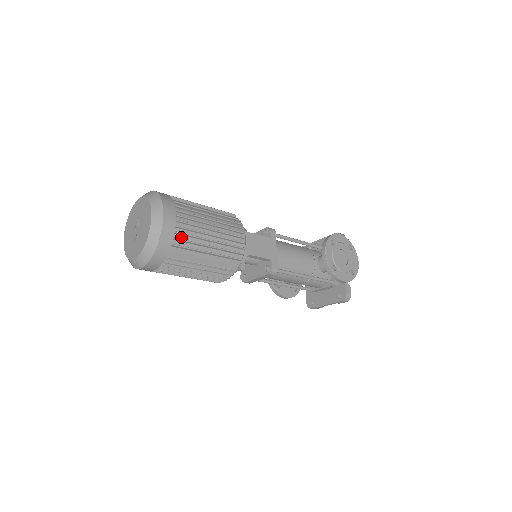
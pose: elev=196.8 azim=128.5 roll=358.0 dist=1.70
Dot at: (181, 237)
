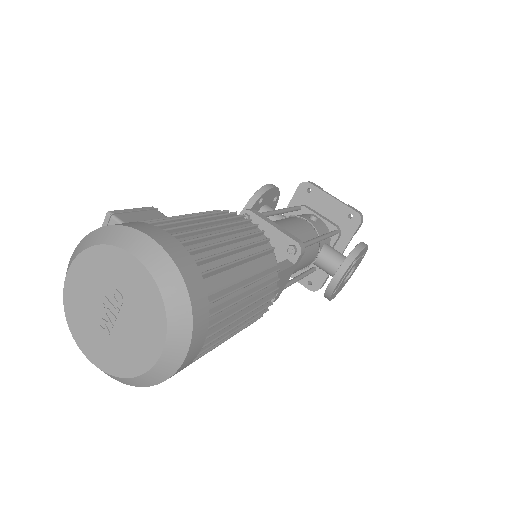
Dot at: occluded
